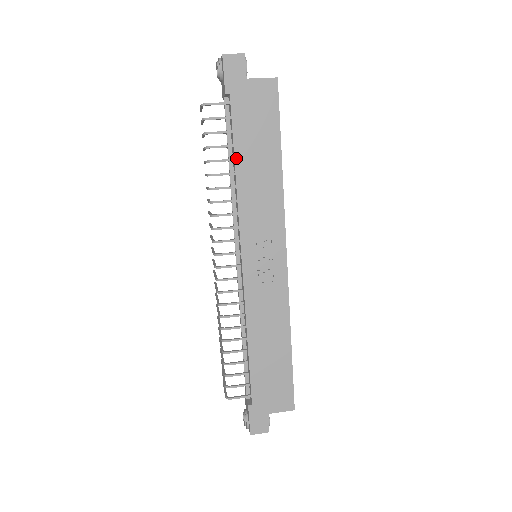
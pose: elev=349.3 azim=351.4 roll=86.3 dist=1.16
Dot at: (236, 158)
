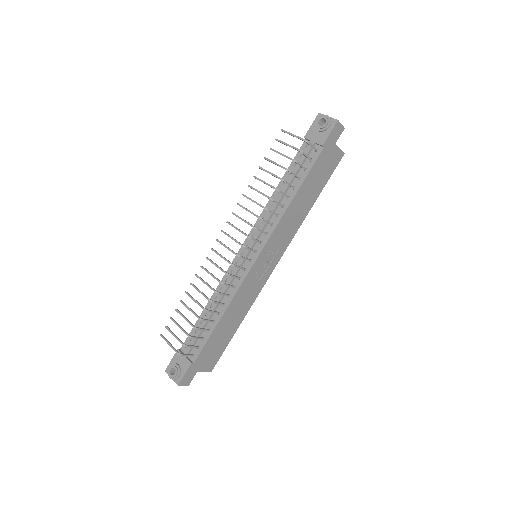
Dot at: (299, 190)
